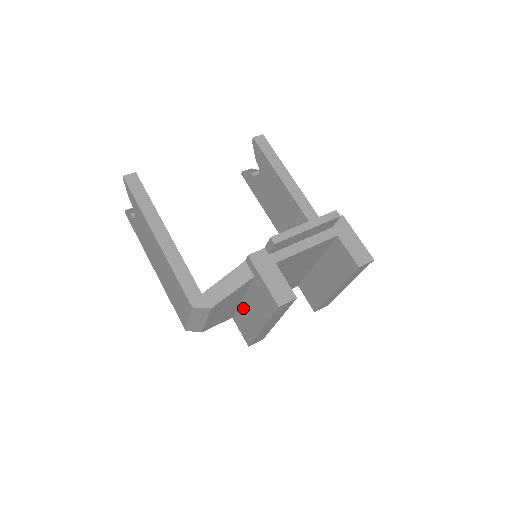
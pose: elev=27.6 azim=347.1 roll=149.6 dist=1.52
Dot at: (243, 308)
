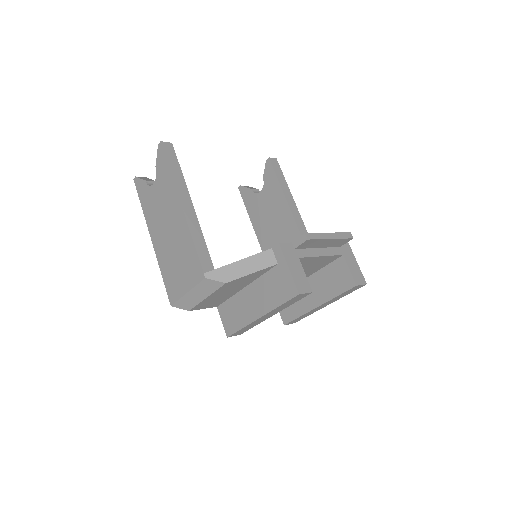
Dot at: (241, 296)
